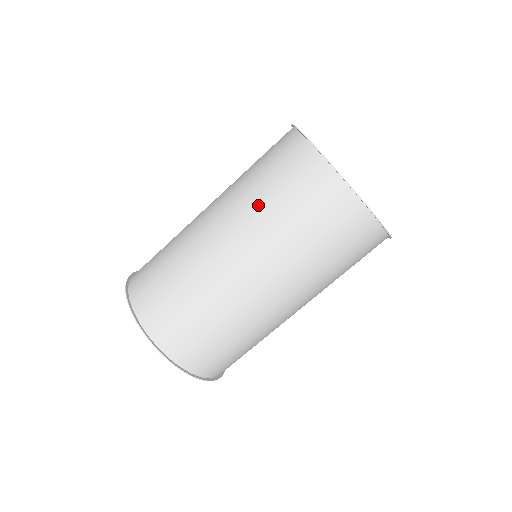
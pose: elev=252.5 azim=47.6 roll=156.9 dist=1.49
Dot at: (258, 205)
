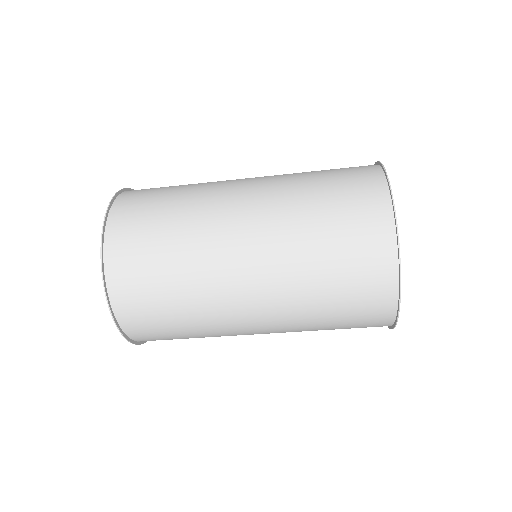
Dot at: (298, 190)
